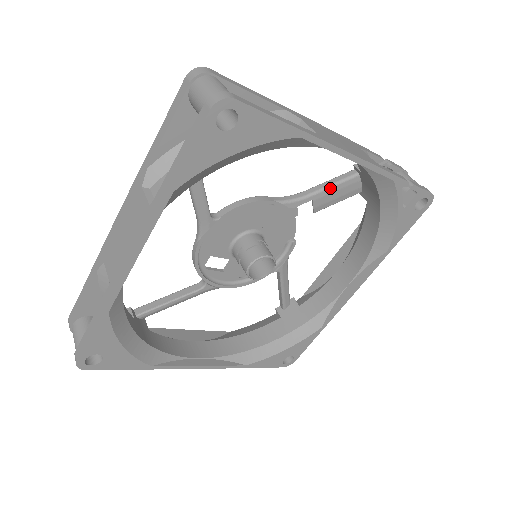
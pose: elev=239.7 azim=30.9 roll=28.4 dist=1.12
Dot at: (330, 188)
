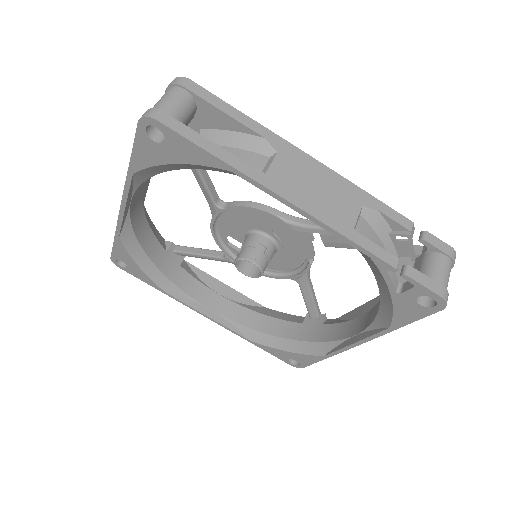
Dot at: occluded
